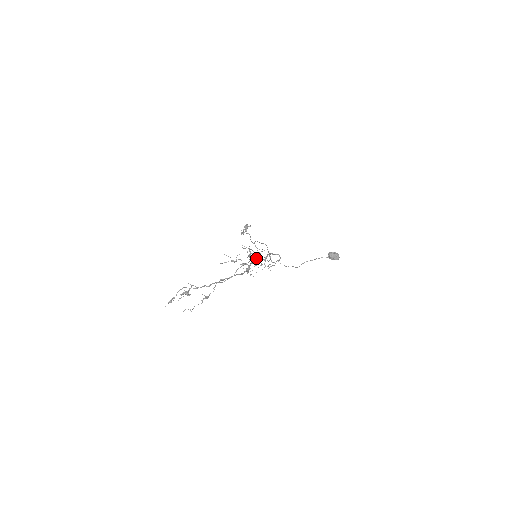
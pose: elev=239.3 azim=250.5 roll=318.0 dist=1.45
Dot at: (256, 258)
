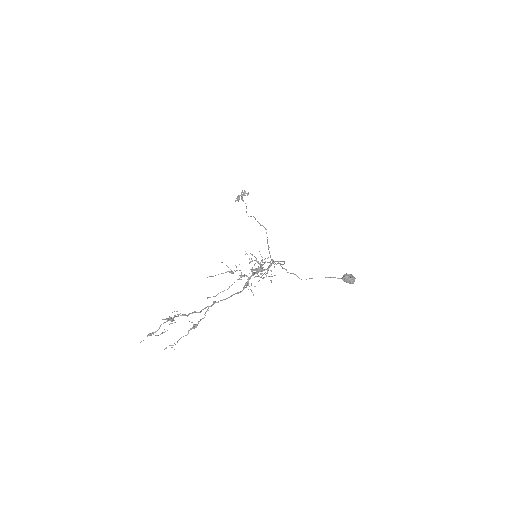
Dot at: occluded
